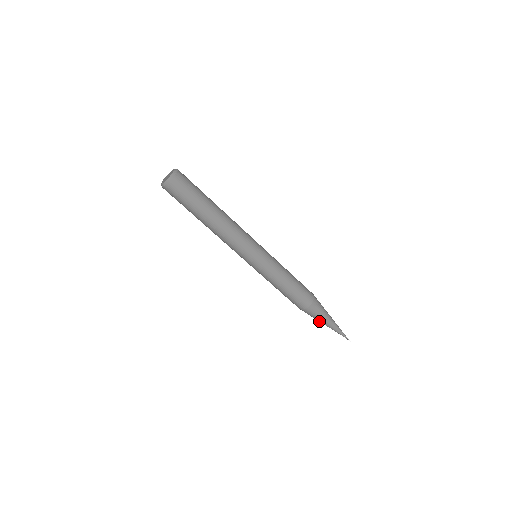
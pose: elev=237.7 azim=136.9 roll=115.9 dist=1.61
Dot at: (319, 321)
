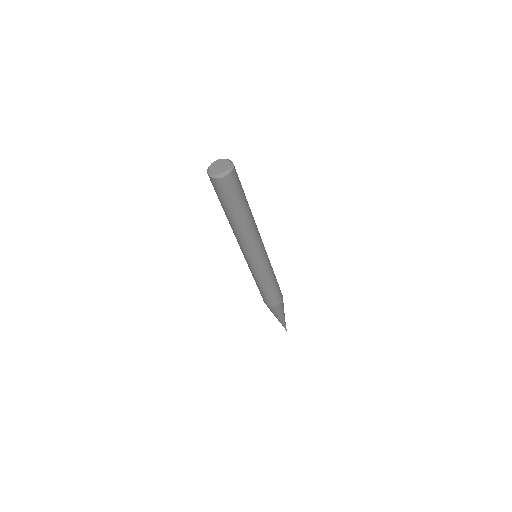
Dot at: (275, 315)
